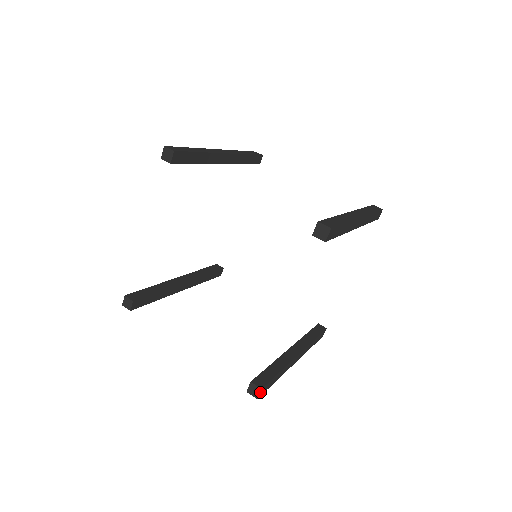
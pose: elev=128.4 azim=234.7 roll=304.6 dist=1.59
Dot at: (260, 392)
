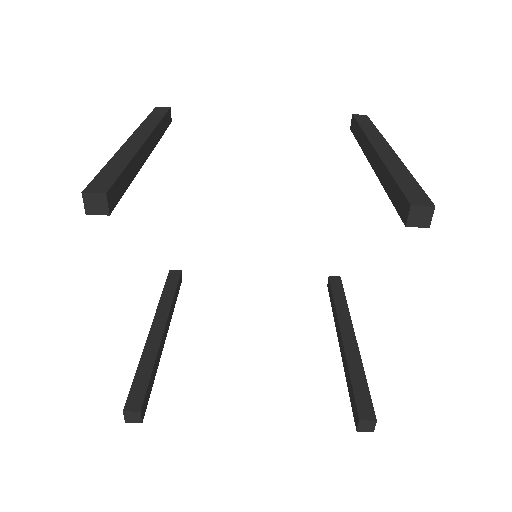
Dot at: (375, 424)
